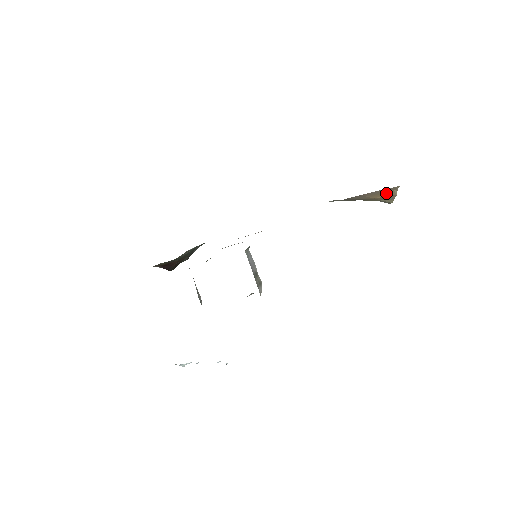
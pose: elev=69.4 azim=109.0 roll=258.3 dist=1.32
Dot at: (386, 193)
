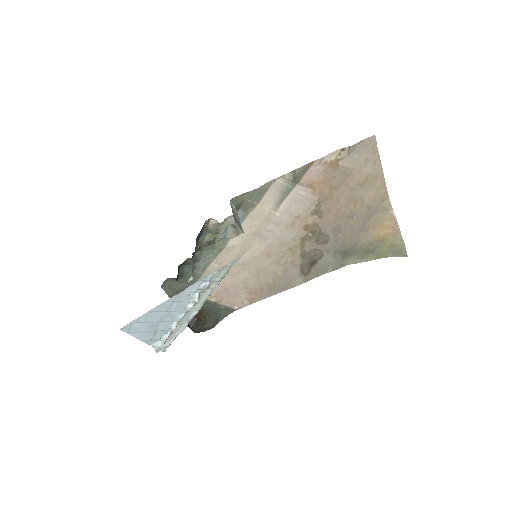
Dot at: (386, 221)
